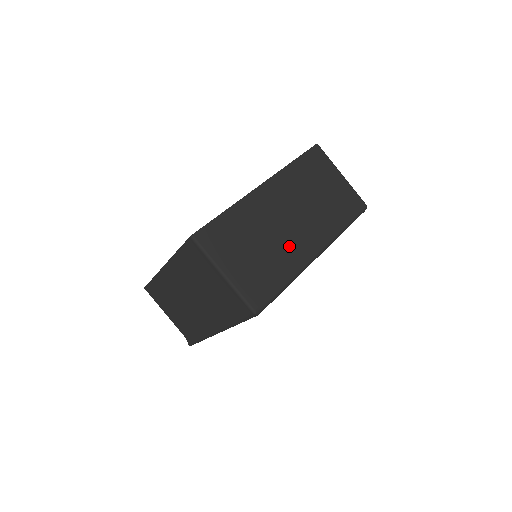
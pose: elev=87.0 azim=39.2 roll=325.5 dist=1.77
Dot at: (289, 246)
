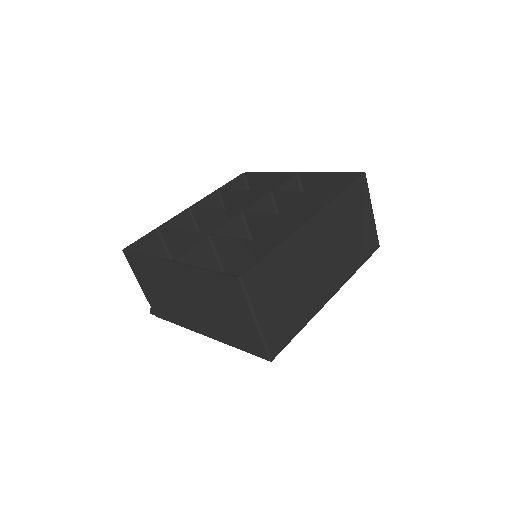
Dot at: (314, 289)
